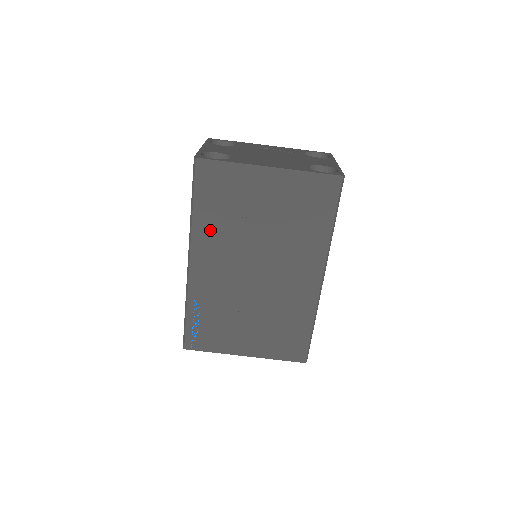
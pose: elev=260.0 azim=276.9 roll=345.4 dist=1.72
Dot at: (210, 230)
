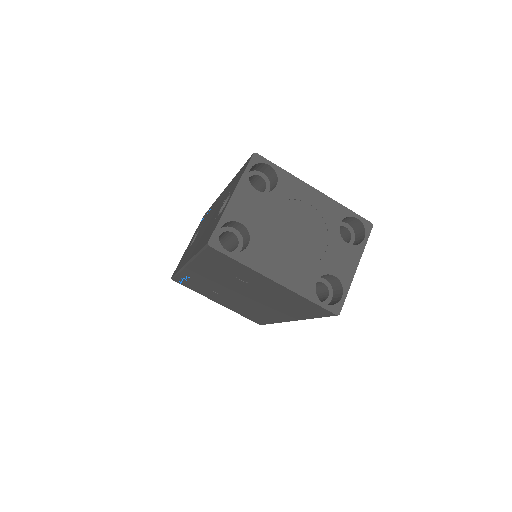
Dot at: (209, 268)
